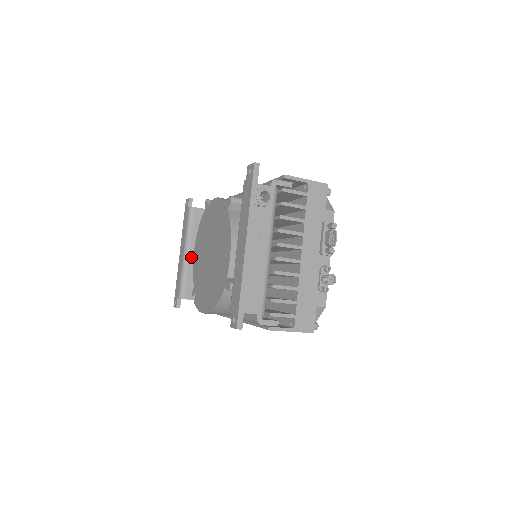
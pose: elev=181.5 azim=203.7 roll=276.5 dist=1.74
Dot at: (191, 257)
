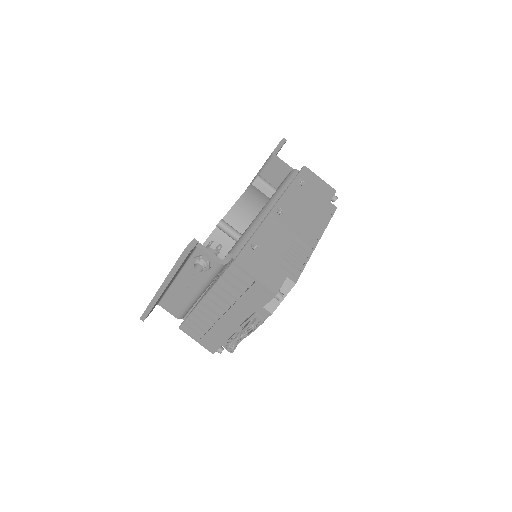
Dot at: occluded
